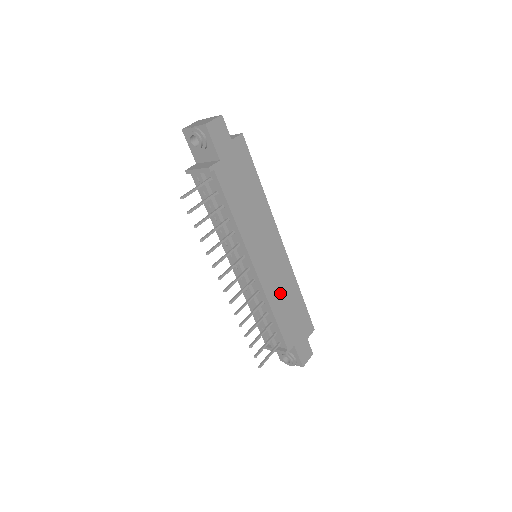
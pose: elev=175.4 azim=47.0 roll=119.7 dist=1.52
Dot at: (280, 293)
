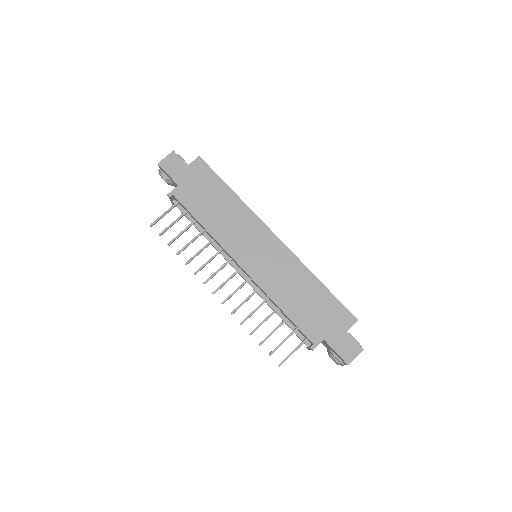
Dot at: (285, 286)
